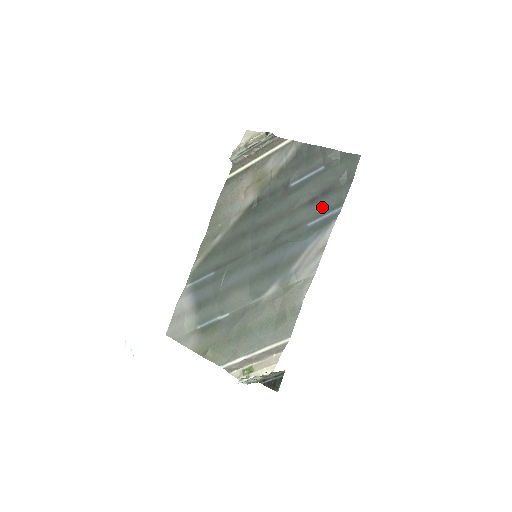
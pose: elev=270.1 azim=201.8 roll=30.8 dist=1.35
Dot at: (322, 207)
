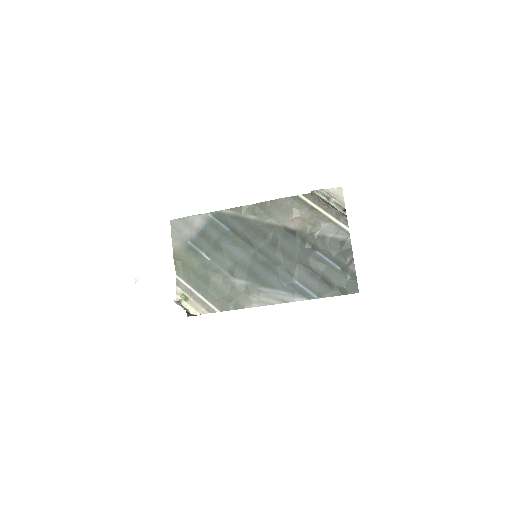
Dot at: (312, 284)
